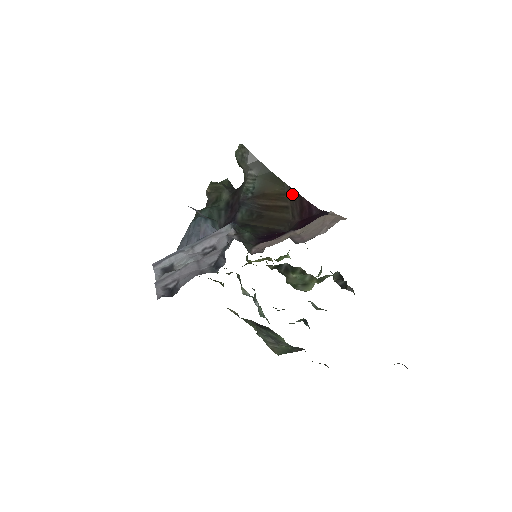
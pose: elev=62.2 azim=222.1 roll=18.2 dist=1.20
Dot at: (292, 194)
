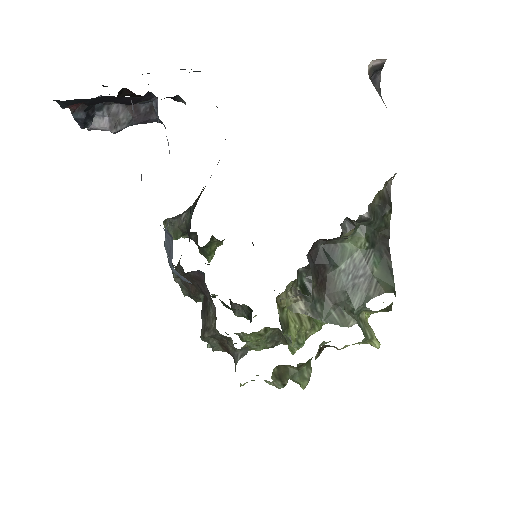
Dot at: occluded
